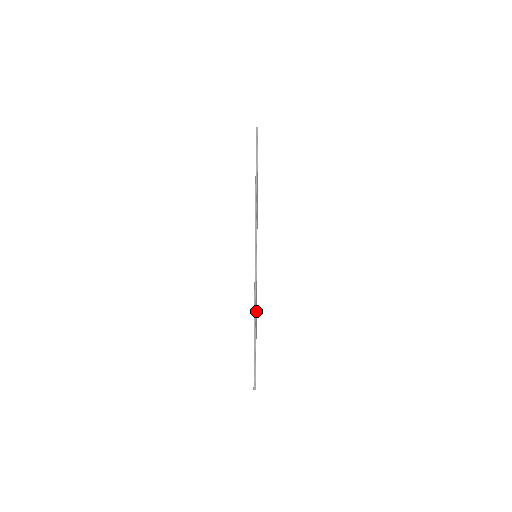
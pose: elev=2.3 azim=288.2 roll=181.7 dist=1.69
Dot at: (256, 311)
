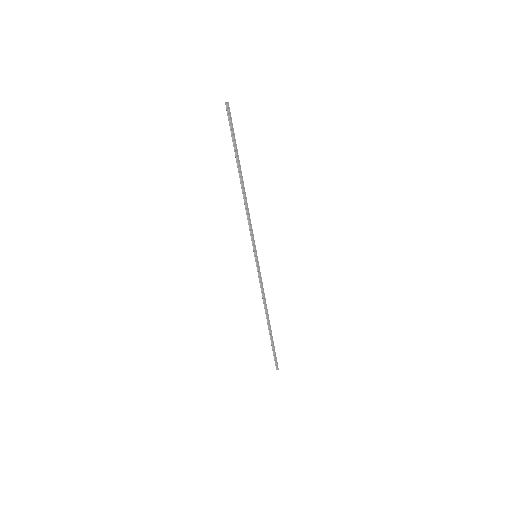
Dot at: (266, 307)
